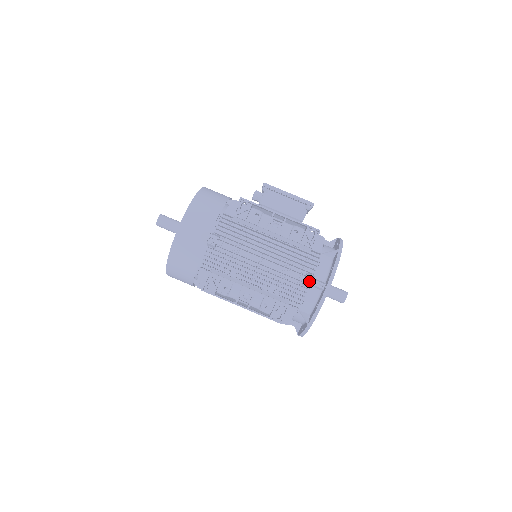
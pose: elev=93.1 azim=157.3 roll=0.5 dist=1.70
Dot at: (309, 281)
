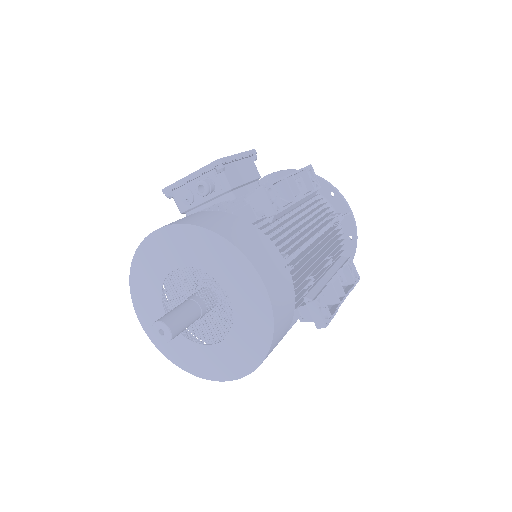
Dot at: (333, 223)
